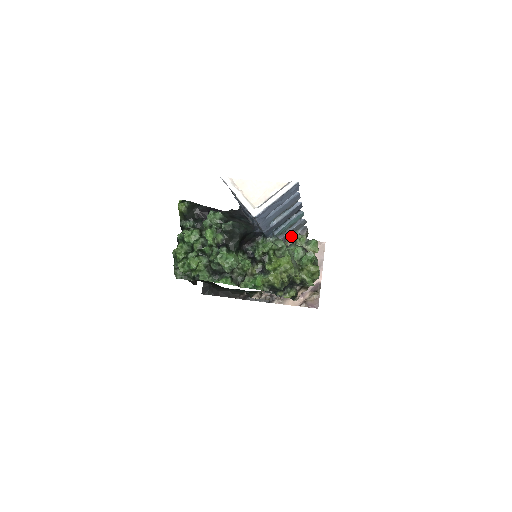
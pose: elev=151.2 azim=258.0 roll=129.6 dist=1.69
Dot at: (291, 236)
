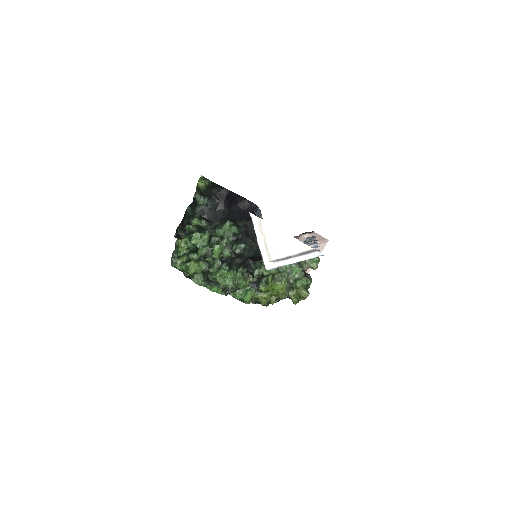
Dot at: occluded
